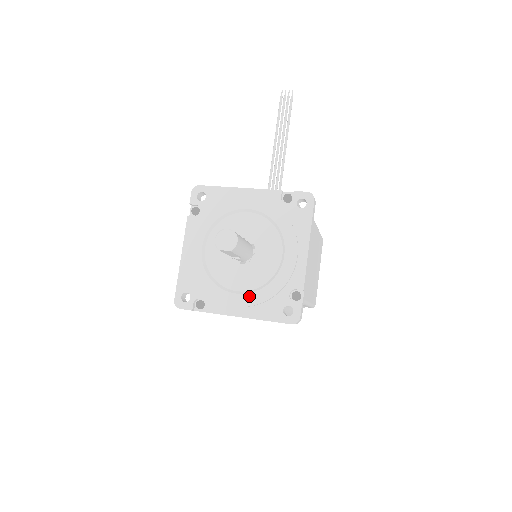
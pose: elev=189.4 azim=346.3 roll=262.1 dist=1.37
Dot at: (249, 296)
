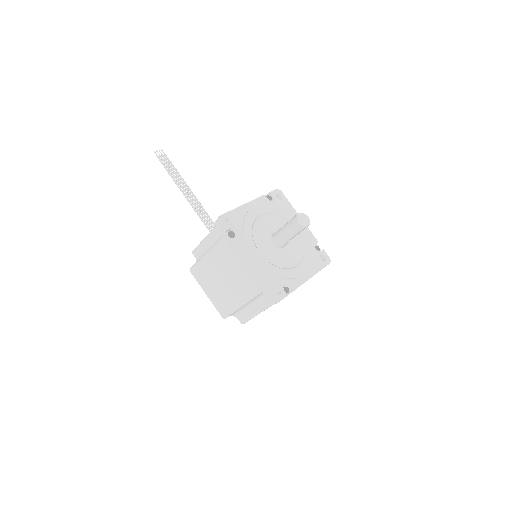
Dot at: (304, 263)
